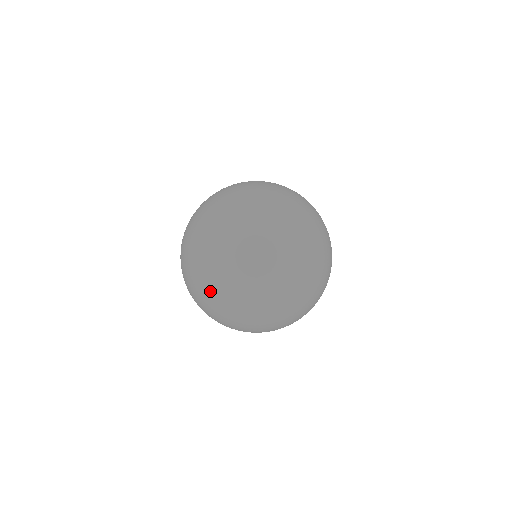
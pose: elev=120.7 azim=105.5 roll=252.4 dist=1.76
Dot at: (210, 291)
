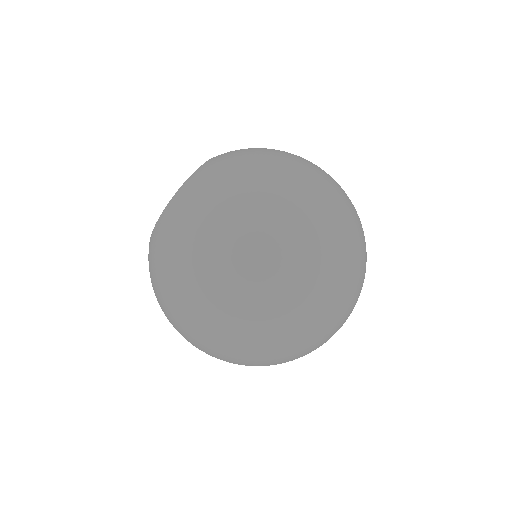
Dot at: occluded
